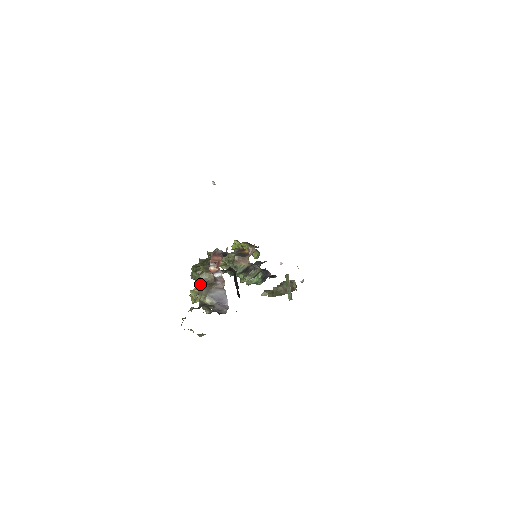
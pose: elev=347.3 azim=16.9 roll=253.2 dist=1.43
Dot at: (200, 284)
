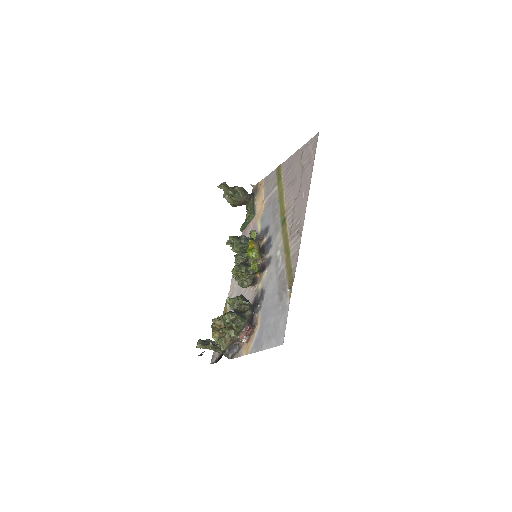
Dot at: (226, 335)
